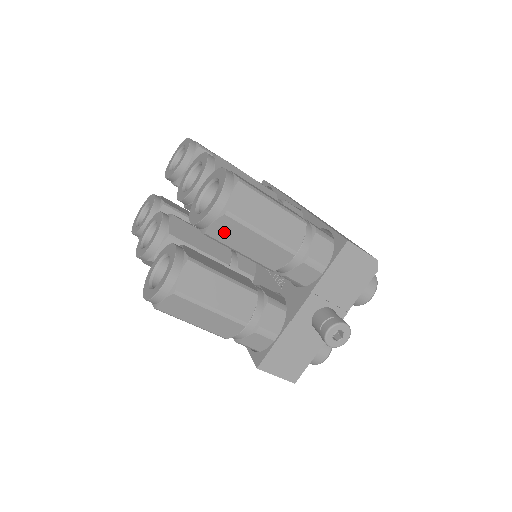
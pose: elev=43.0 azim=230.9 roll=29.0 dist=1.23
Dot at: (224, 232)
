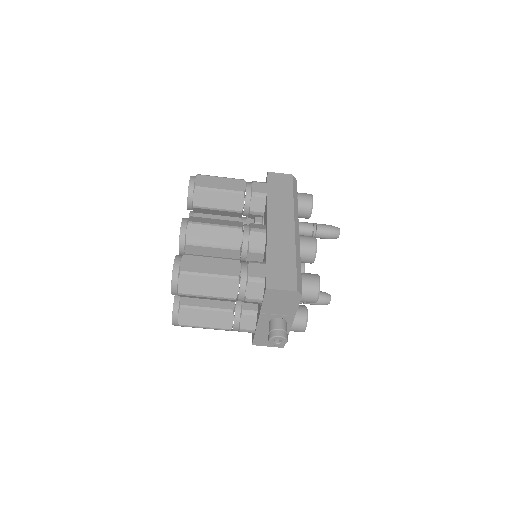
Dot at: occluded
